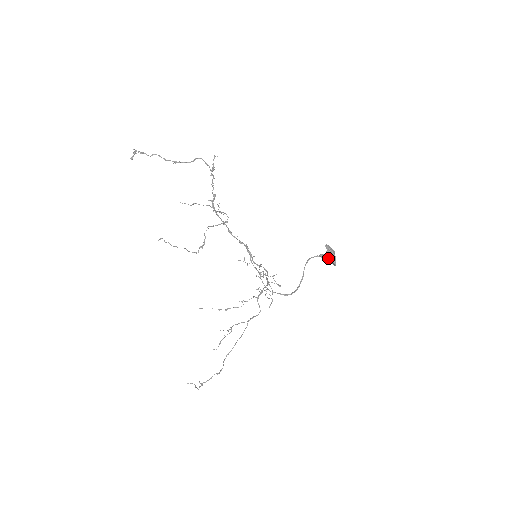
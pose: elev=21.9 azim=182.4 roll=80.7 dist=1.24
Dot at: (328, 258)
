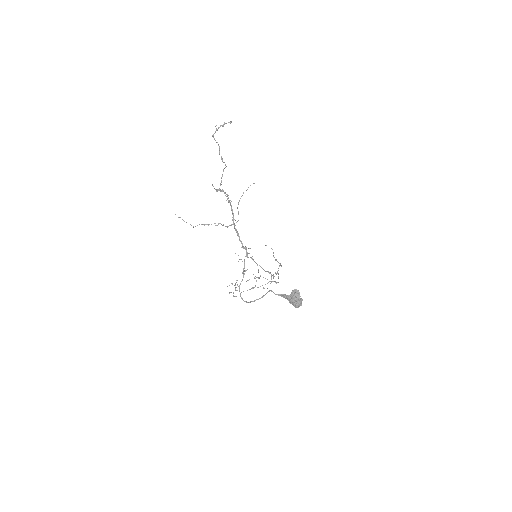
Dot at: (288, 300)
